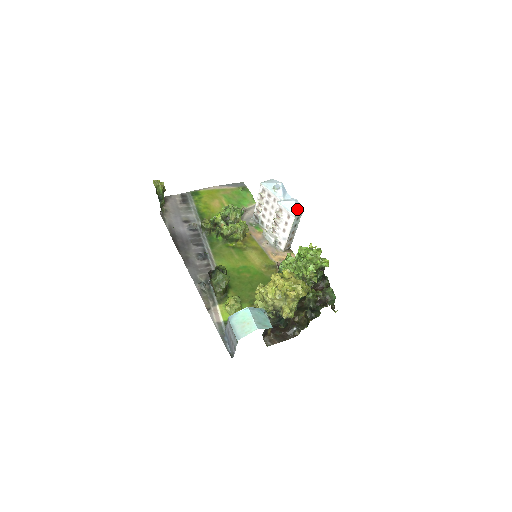
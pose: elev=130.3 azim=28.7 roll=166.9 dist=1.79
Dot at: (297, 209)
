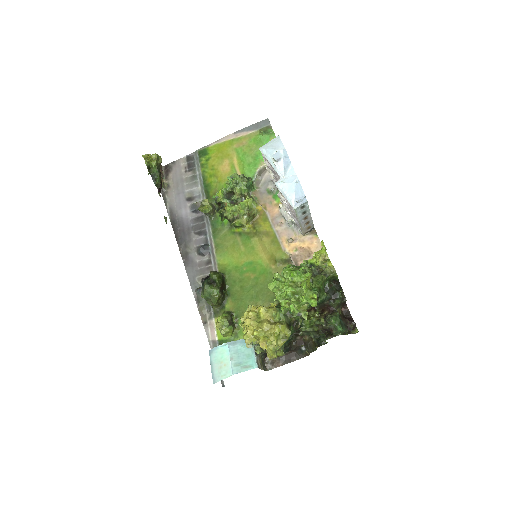
Dot at: (298, 196)
